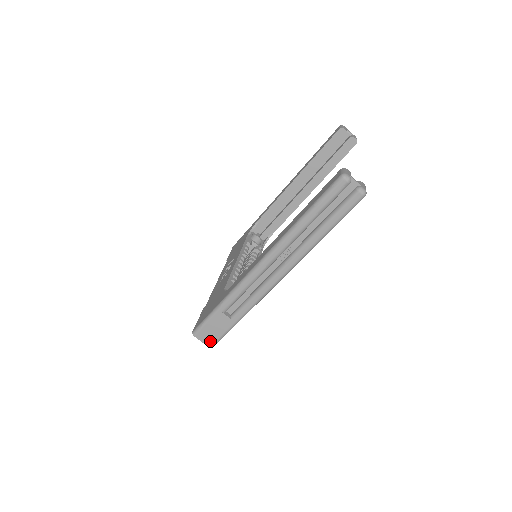
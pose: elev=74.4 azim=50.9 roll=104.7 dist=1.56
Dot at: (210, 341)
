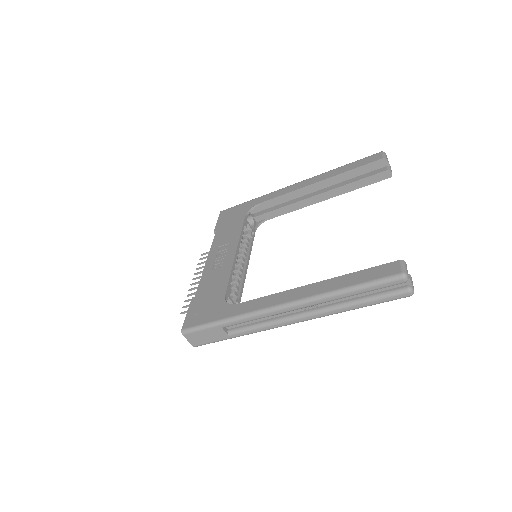
Dot at: (197, 343)
